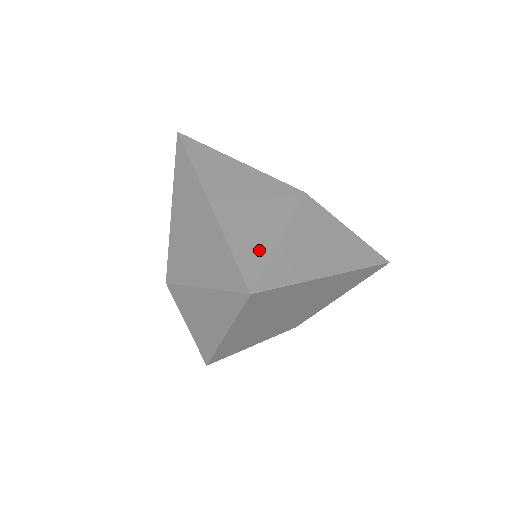
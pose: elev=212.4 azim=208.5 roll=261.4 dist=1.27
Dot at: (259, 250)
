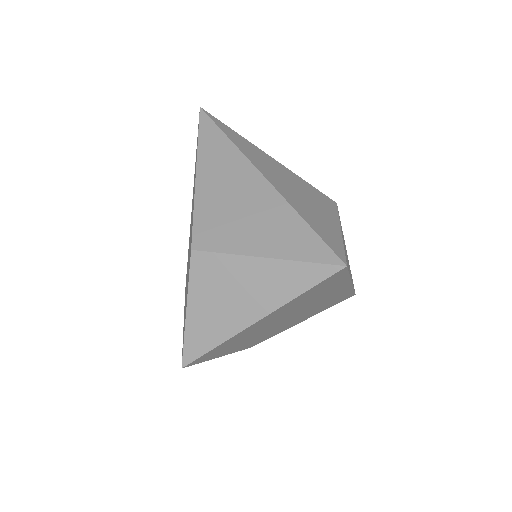
Dot at: (331, 233)
